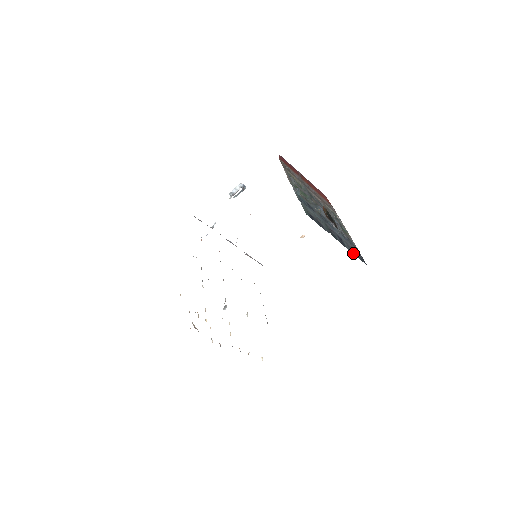
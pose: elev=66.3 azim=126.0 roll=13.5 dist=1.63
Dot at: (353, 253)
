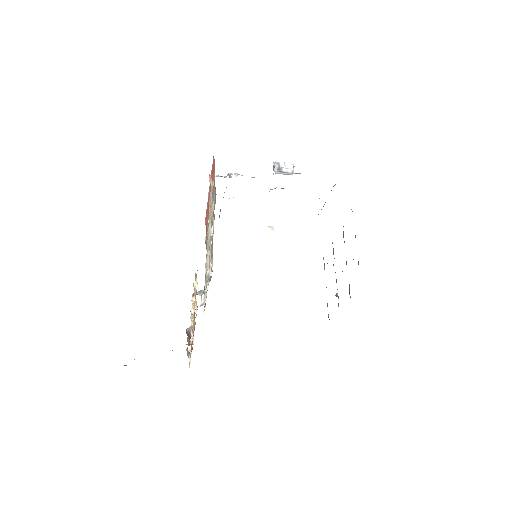
Dot at: occluded
